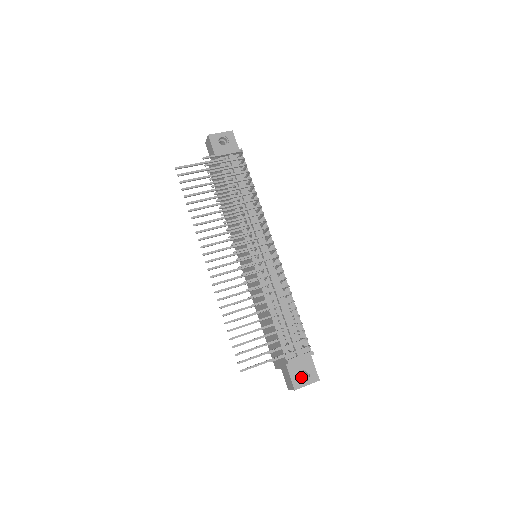
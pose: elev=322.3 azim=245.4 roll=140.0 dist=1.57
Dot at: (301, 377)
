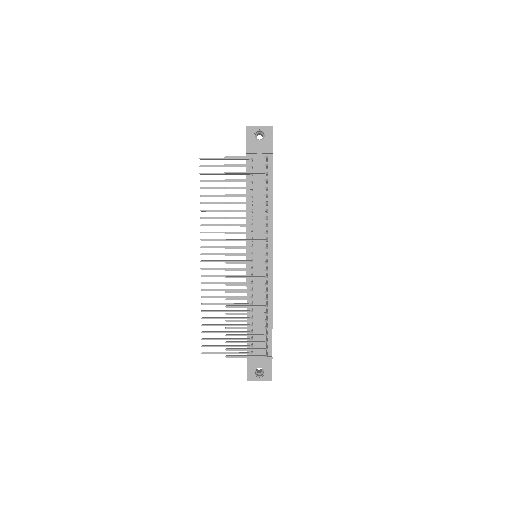
Dot at: (261, 370)
